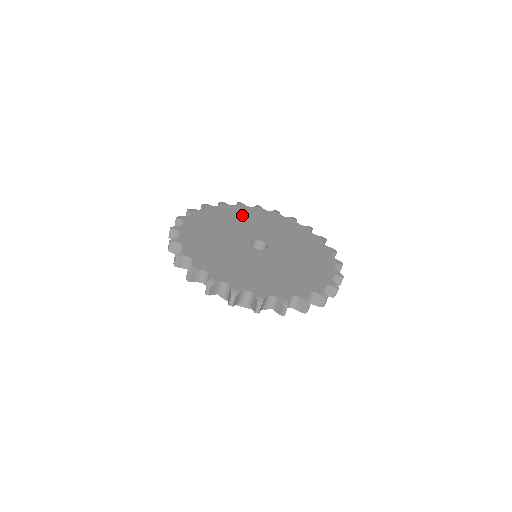
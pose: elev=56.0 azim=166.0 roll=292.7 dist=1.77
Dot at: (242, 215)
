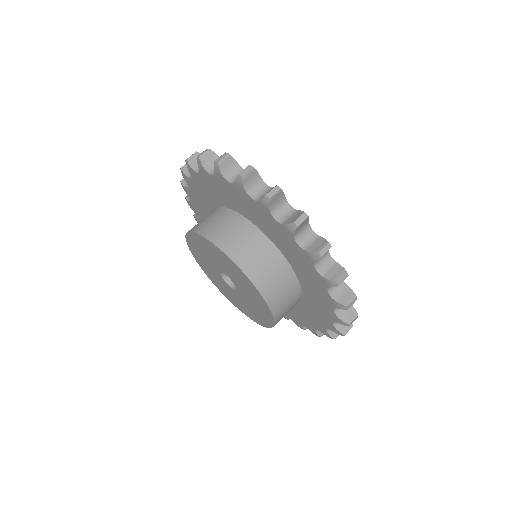
Dot at: occluded
